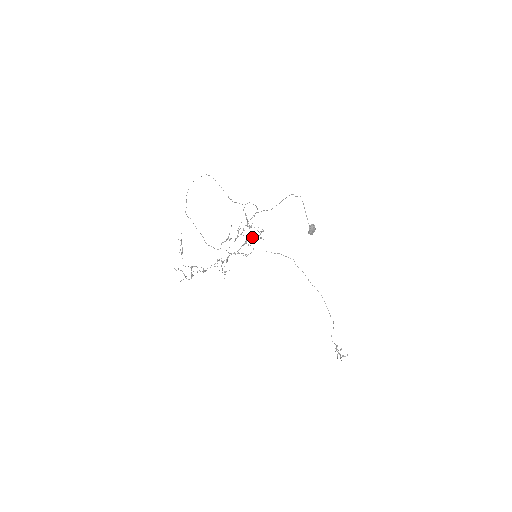
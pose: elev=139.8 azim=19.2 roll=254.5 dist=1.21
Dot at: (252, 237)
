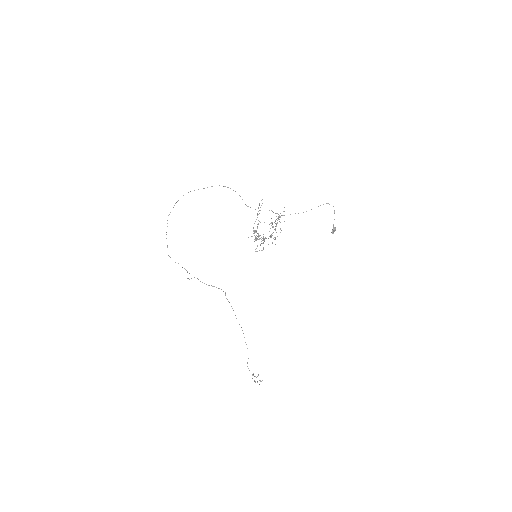
Dot at: (281, 230)
